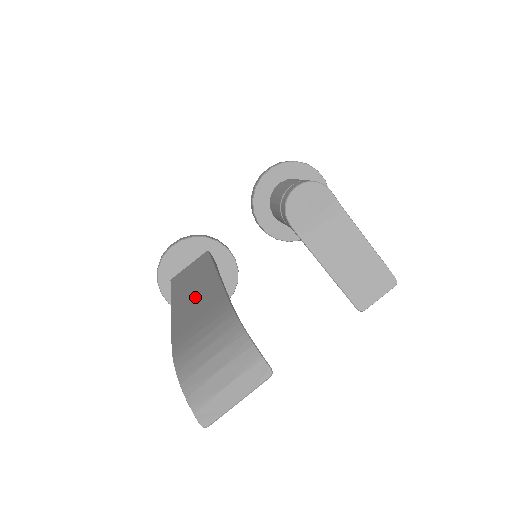
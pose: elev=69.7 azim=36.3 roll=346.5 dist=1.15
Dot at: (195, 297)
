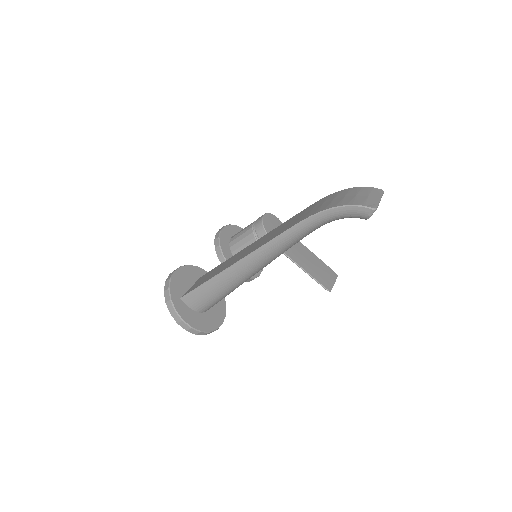
Dot at: (260, 242)
